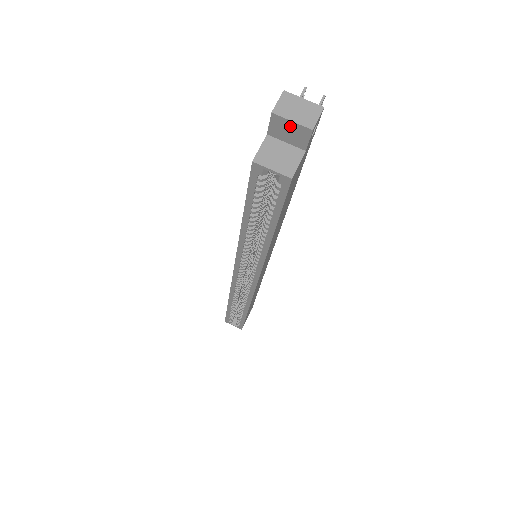
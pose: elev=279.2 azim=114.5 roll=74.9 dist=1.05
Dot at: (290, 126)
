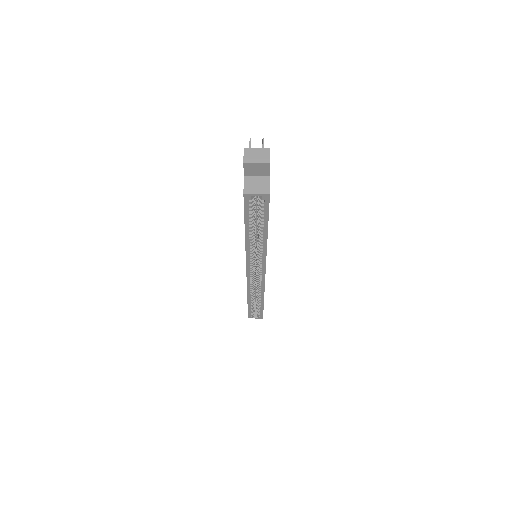
Dot at: (256, 166)
